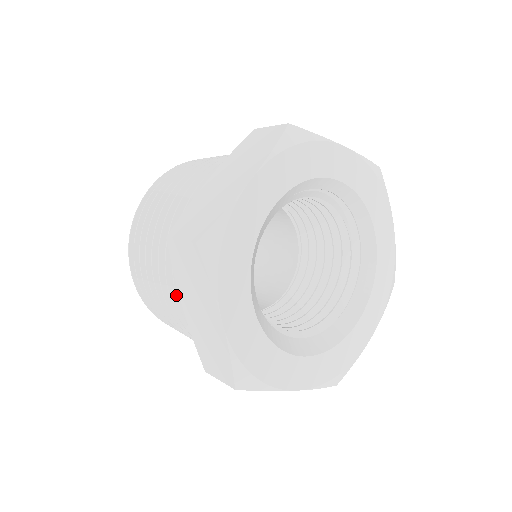
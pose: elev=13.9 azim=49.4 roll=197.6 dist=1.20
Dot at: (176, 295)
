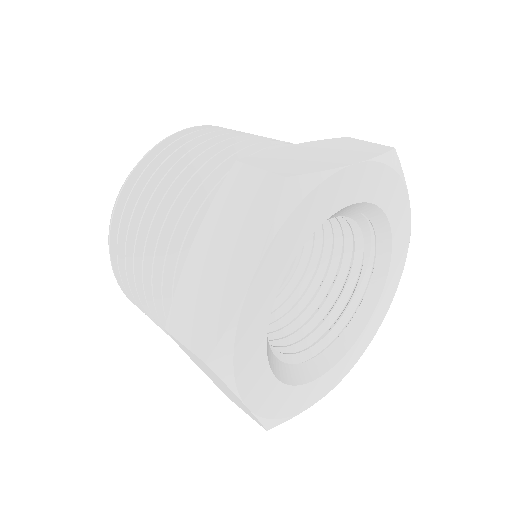
Dot at: (189, 229)
